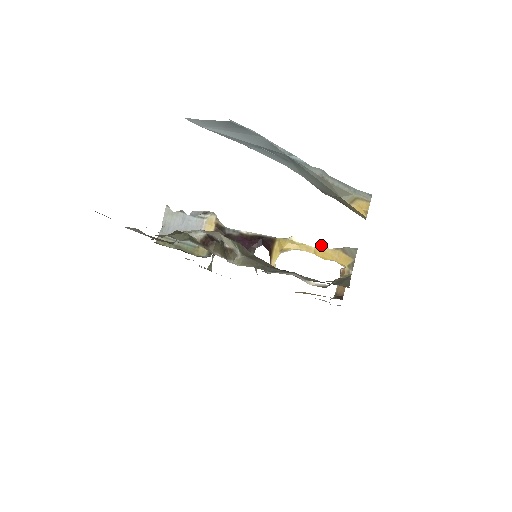
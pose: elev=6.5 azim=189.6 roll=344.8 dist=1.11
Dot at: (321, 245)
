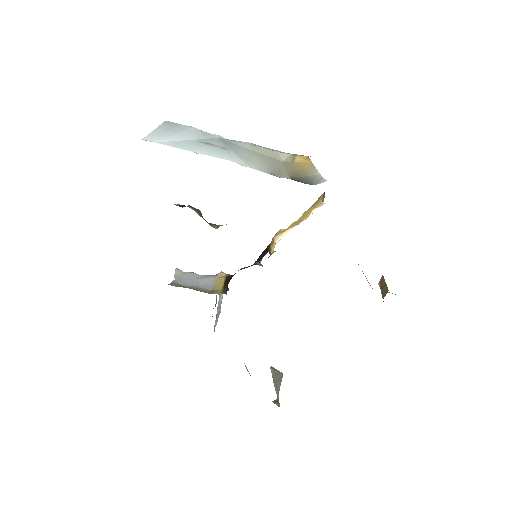
Dot at: occluded
